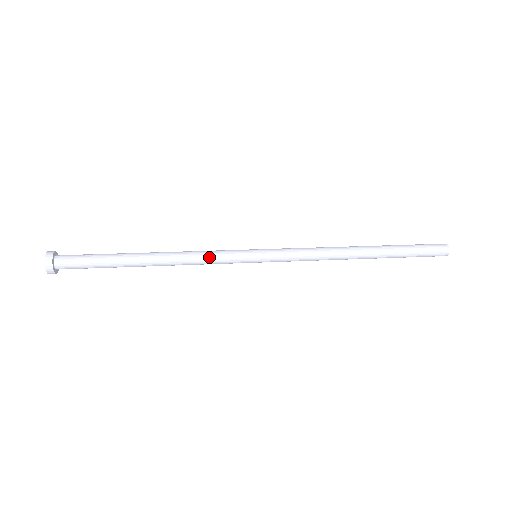
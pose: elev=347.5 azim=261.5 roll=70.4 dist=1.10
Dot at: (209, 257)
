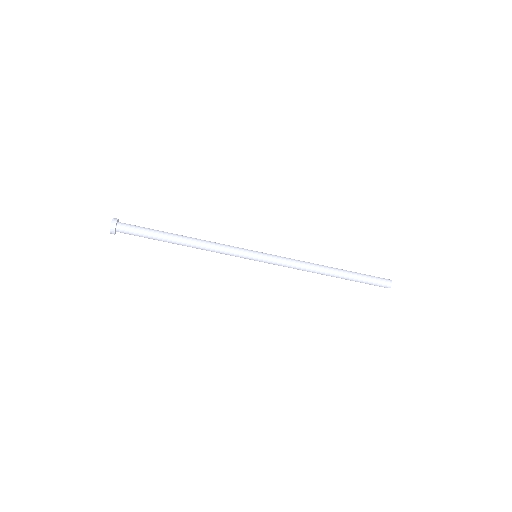
Dot at: (224, 248)
